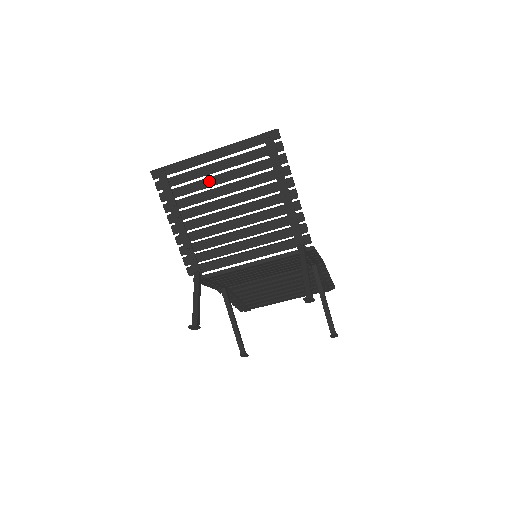
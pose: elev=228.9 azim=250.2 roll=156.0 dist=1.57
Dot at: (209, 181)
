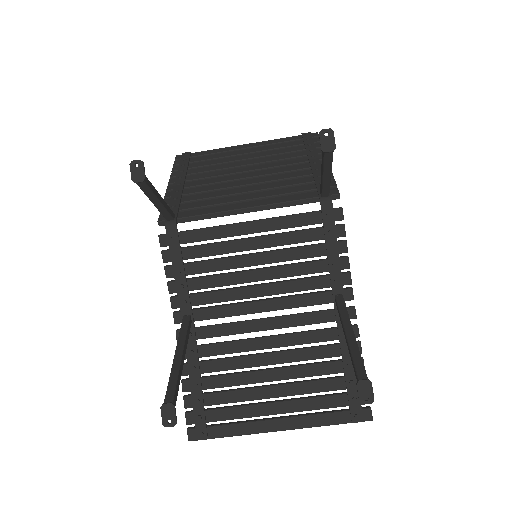
Dot at: (232, 158)
